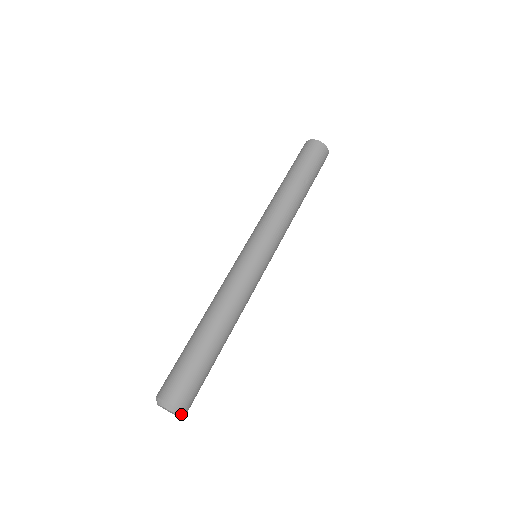
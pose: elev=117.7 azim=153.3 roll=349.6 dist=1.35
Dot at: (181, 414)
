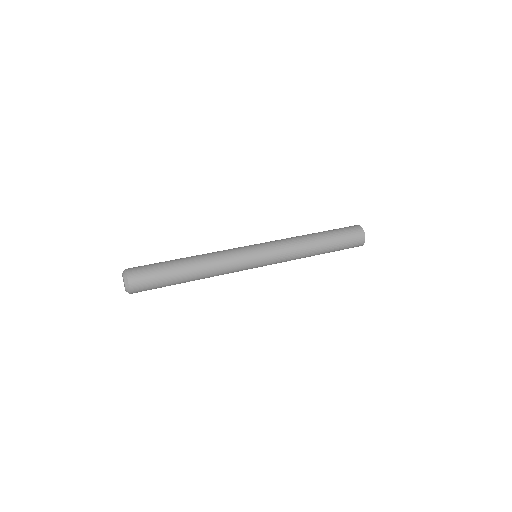
Dot at: (125, 278)
